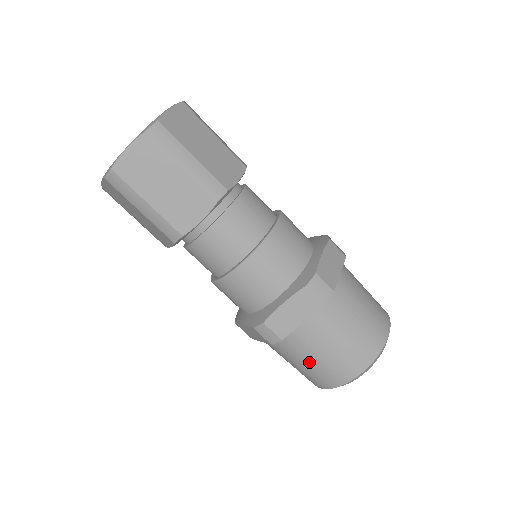
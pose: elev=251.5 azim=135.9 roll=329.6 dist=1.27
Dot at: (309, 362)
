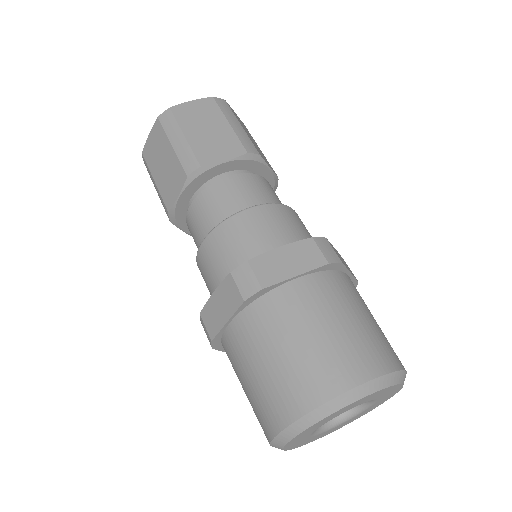
Dot at: (286, 348)
